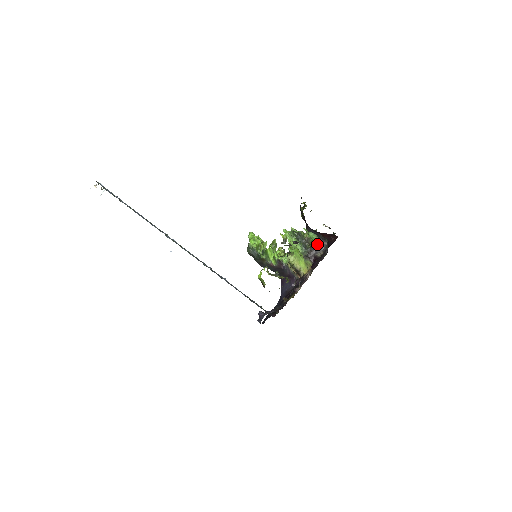
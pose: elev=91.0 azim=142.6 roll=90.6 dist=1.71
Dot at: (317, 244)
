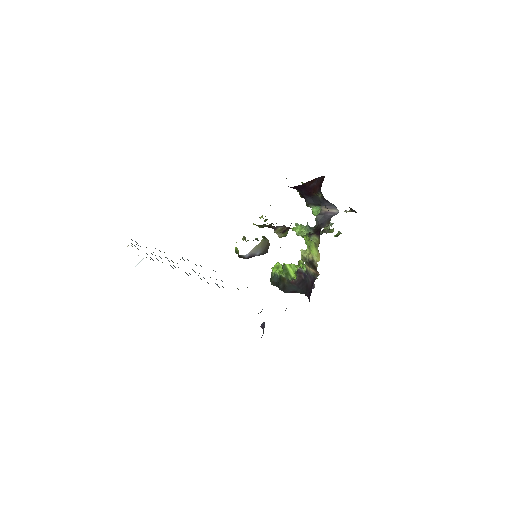
Dot at: (322, 215)
